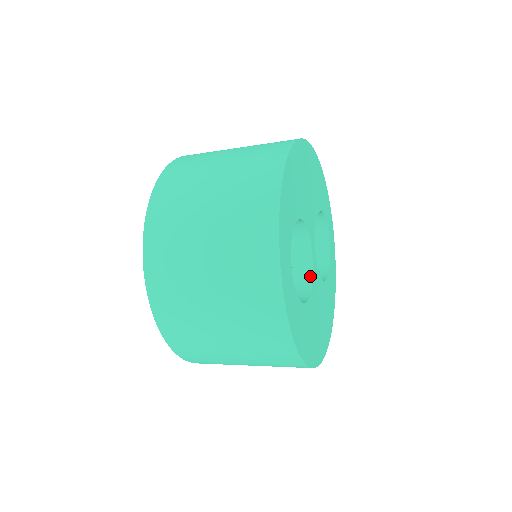
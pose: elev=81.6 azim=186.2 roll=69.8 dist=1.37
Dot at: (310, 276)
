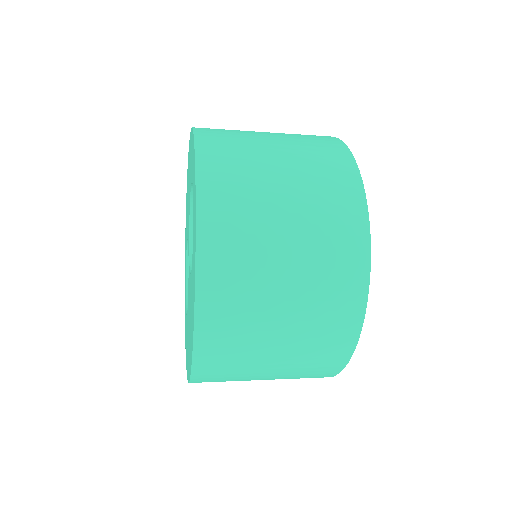
Dot at: occluded
